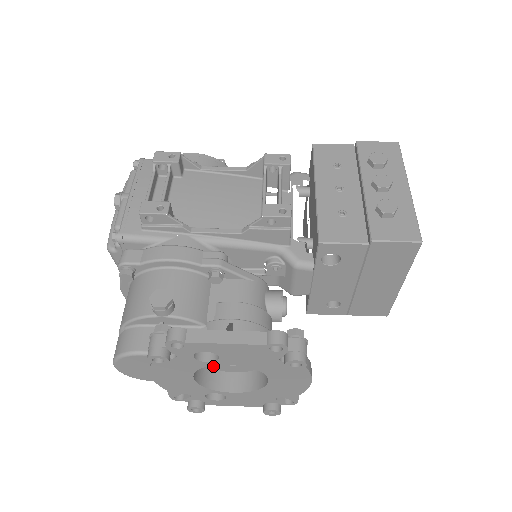
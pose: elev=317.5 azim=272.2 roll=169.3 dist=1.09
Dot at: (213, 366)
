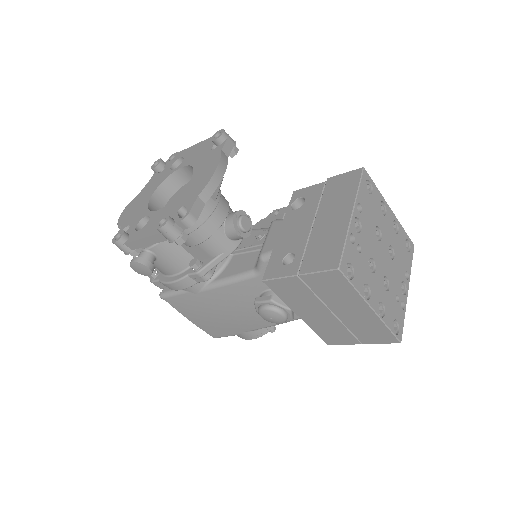
Dot at: occluded
